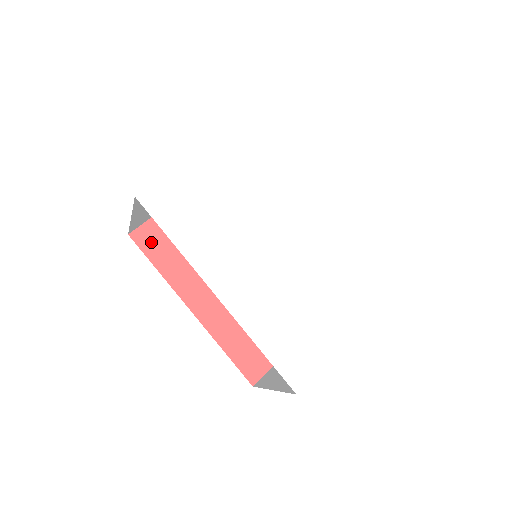
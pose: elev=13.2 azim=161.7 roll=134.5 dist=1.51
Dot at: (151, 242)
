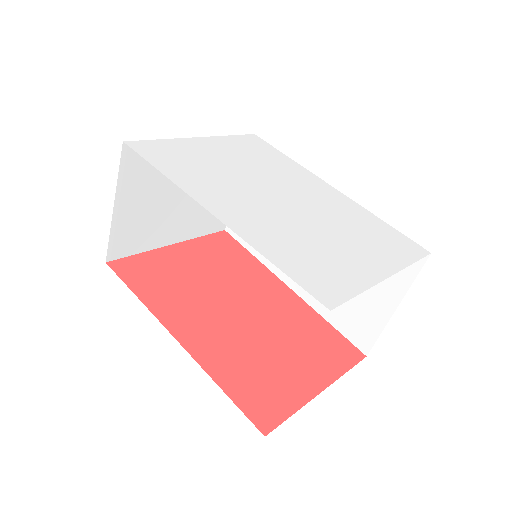
Dot at: (131, 272)
